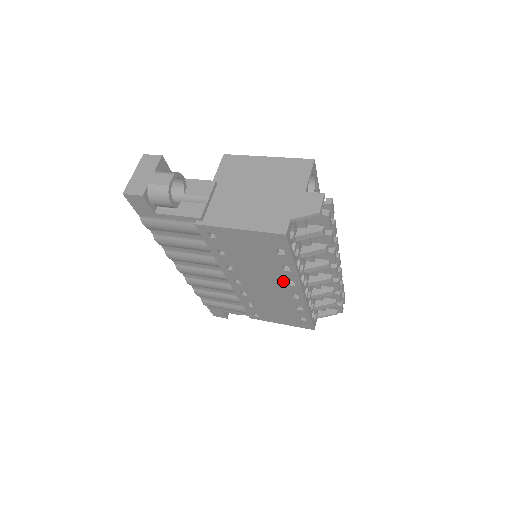
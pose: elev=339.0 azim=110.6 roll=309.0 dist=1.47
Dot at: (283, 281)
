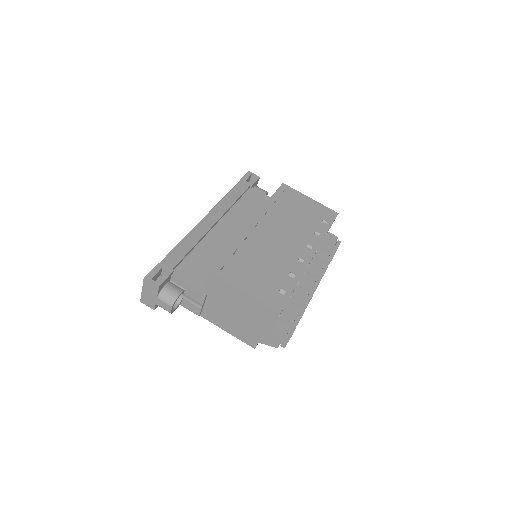
Dot at: occluded
